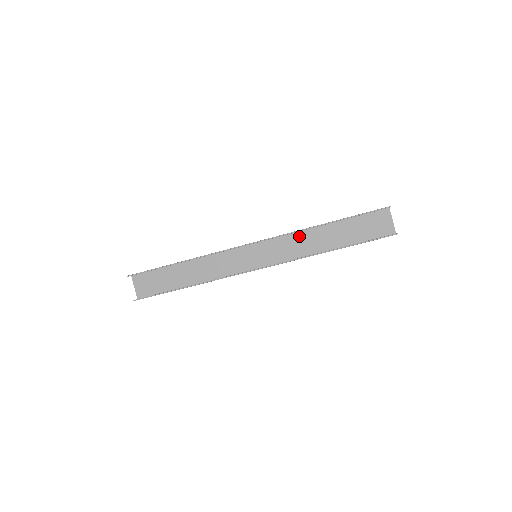
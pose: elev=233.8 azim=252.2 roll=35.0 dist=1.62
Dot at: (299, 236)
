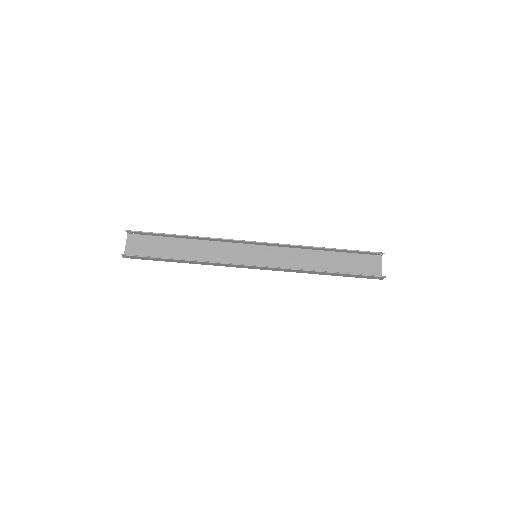
Dot at: (300, 253)
